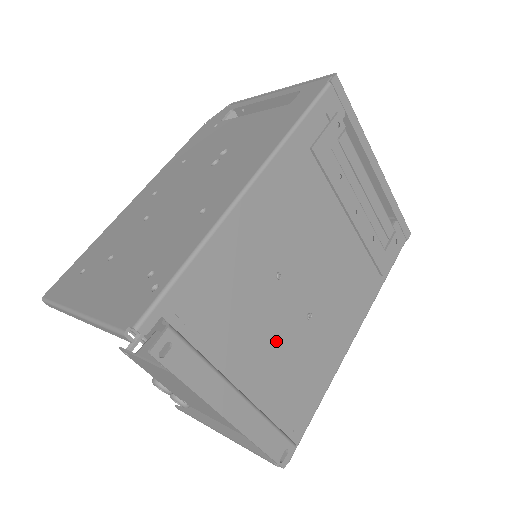
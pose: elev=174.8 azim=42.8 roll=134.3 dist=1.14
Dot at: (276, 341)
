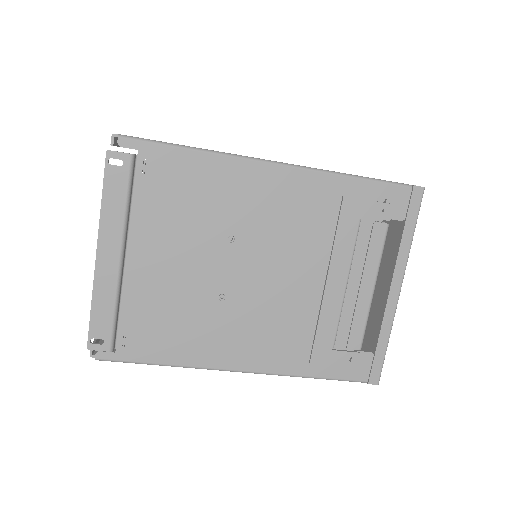
Dot at: (182, 273)
